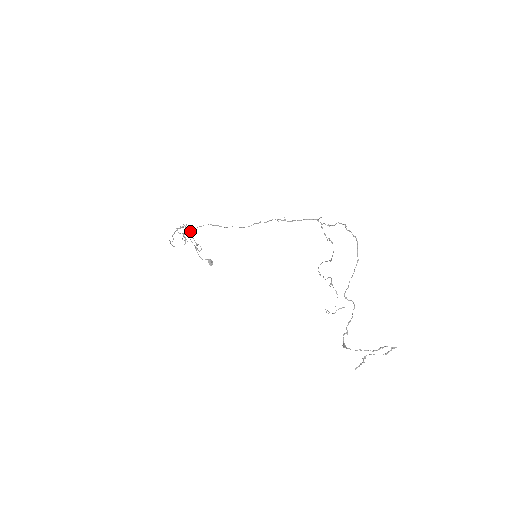
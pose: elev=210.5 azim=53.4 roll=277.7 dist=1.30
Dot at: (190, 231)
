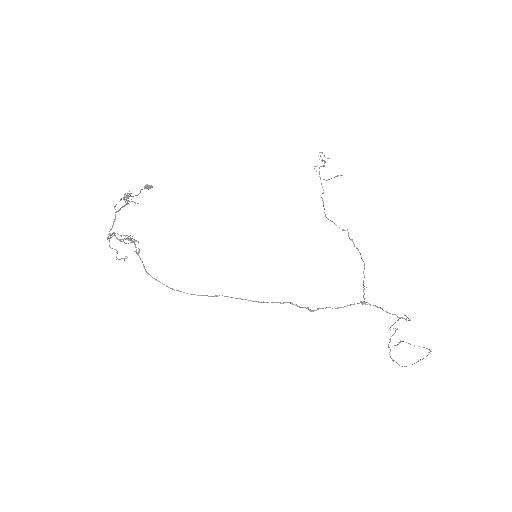
Dot at: occluded
